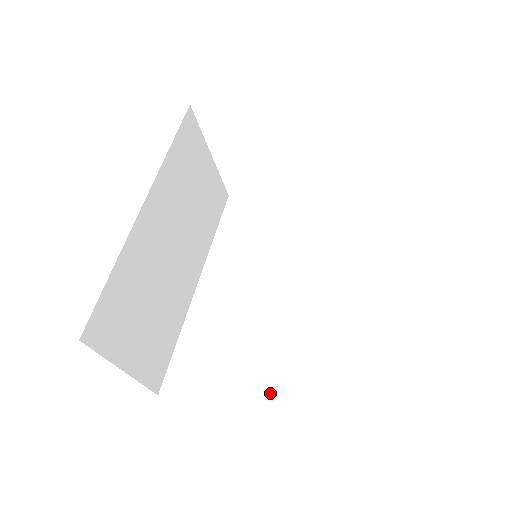
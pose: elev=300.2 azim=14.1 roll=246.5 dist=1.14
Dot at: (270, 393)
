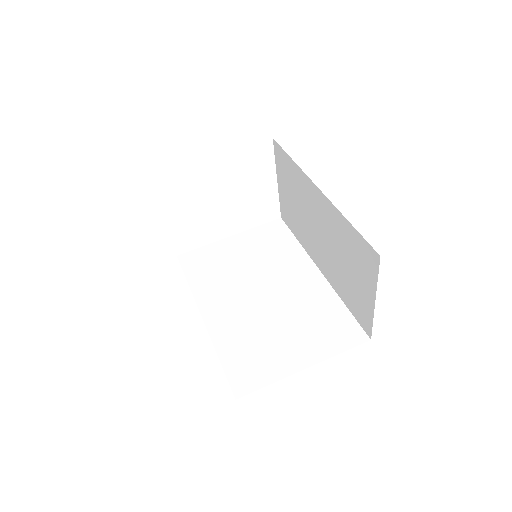
Dot at: (315, 345)
